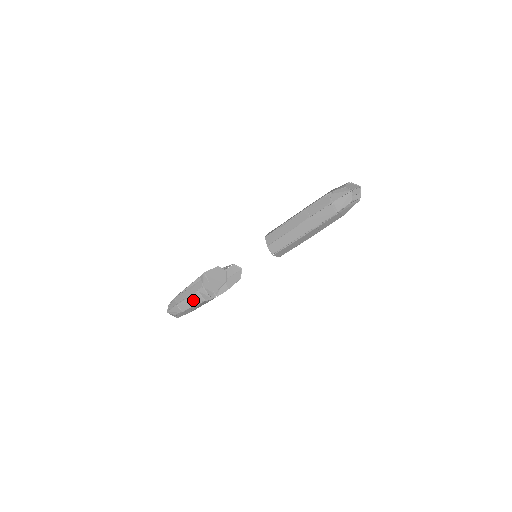
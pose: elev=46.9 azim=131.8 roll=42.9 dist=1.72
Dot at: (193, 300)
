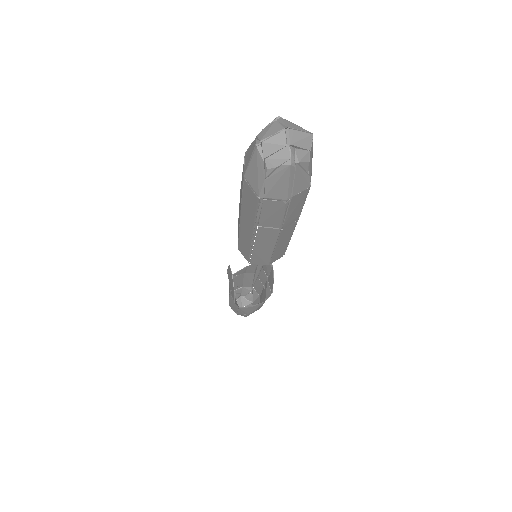
Dot at: (233, 303)
